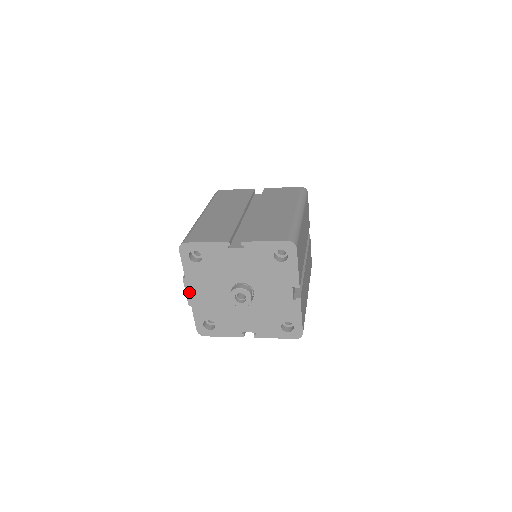
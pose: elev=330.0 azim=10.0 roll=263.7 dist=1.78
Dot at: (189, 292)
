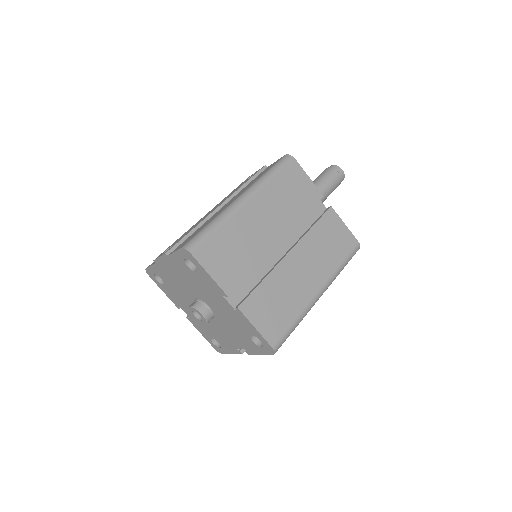
Dot at: (162, 260)
